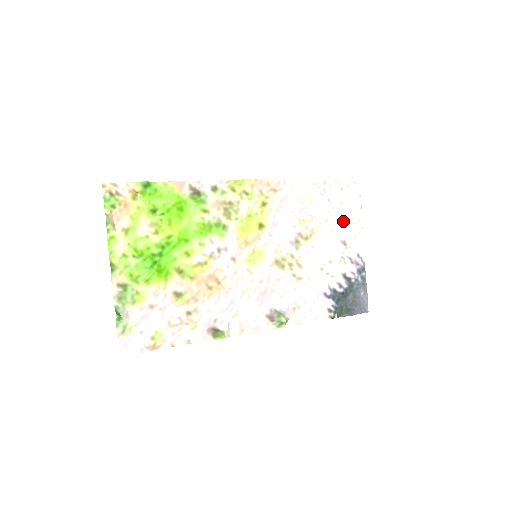
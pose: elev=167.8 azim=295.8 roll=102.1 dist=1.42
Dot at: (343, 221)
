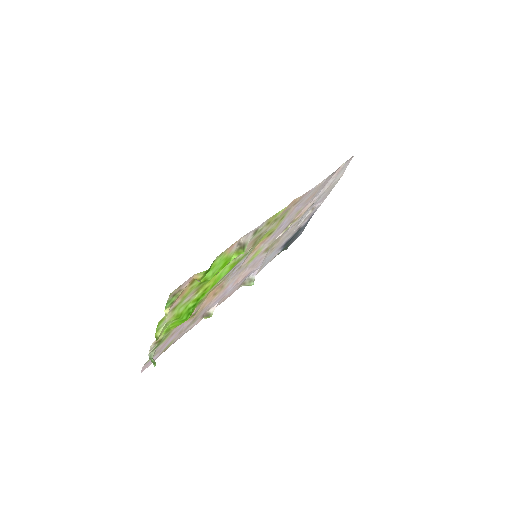
Dot at: (323, 195)
